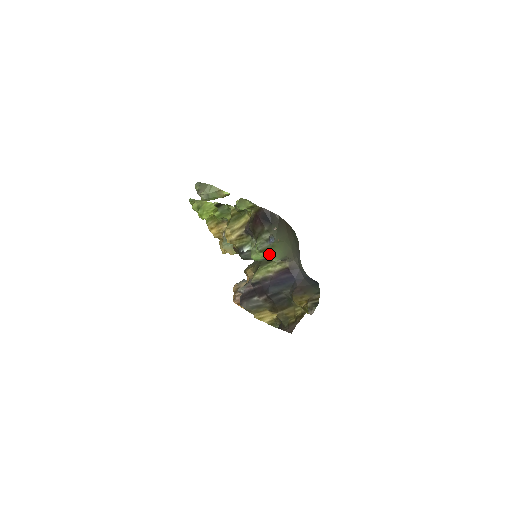
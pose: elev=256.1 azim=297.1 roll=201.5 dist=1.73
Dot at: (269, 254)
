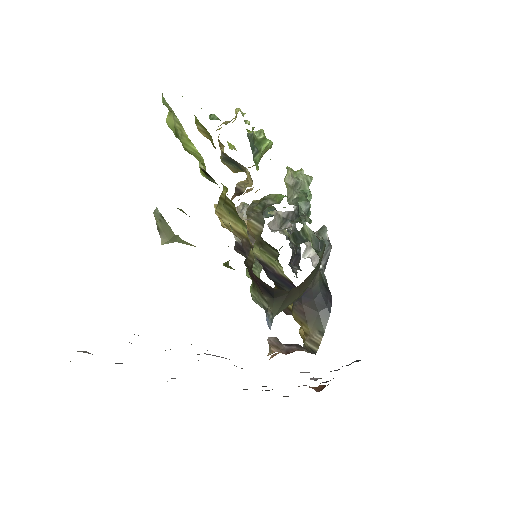
Dot at: occluded
